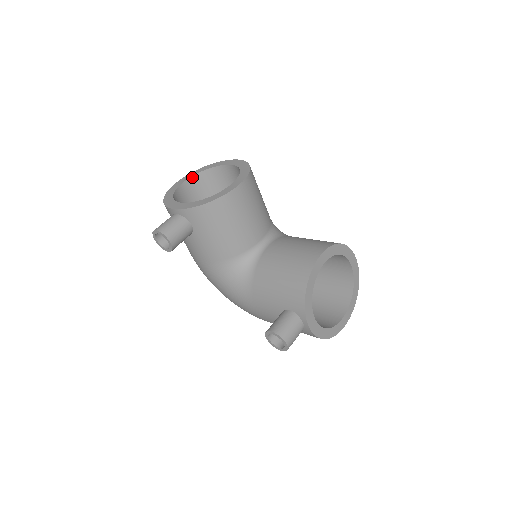
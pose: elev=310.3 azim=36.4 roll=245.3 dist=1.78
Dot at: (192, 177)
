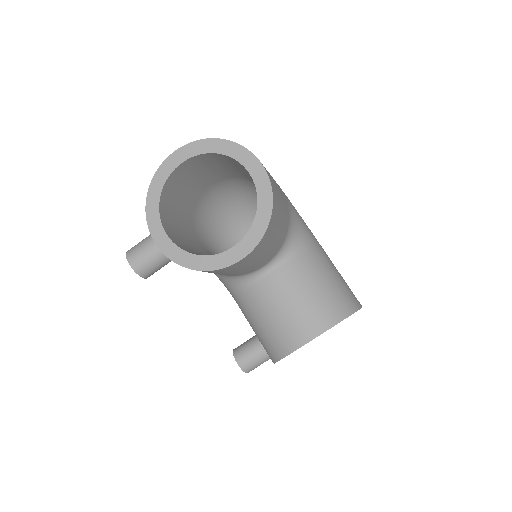
Dot at: (195, 156)
